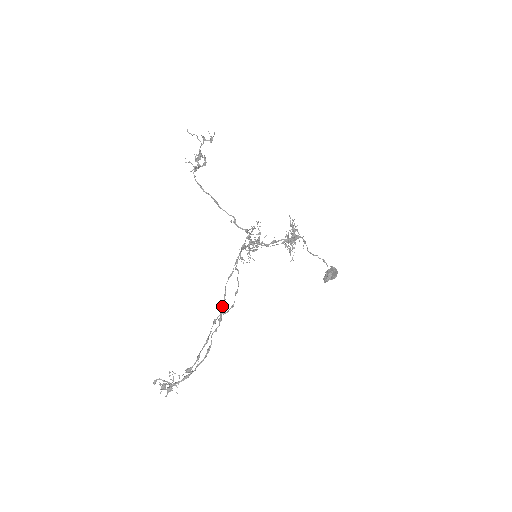
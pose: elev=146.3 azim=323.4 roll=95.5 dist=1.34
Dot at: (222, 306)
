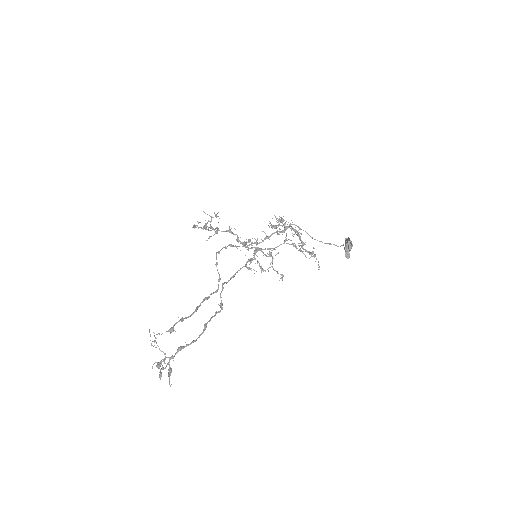
Dot at: occluded
